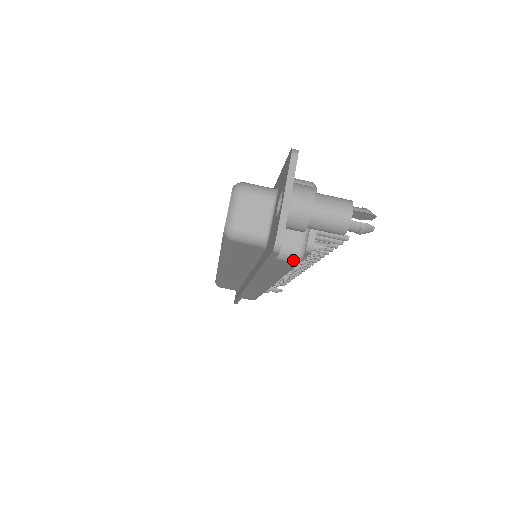
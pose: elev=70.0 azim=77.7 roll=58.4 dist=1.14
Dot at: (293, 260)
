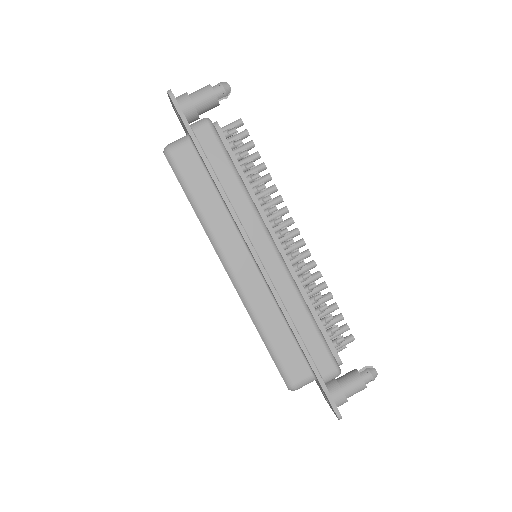
Dot at: (205, 123)
